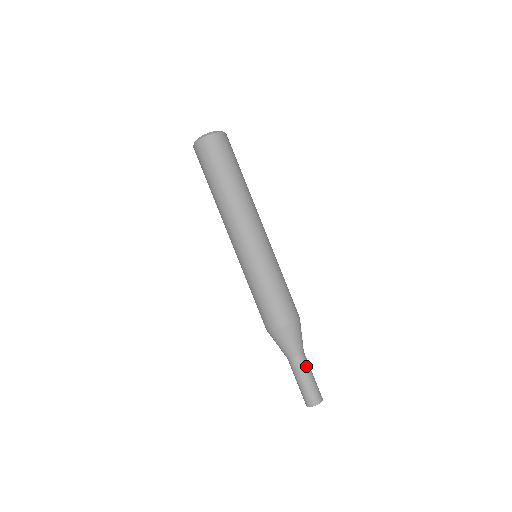
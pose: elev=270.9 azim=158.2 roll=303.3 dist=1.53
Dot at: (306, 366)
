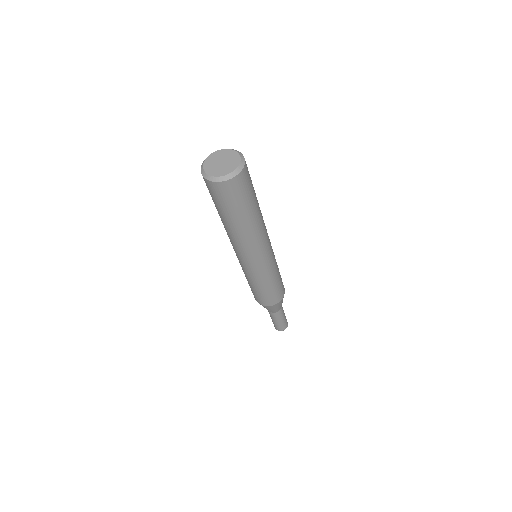
Dot at: (278, 317)
